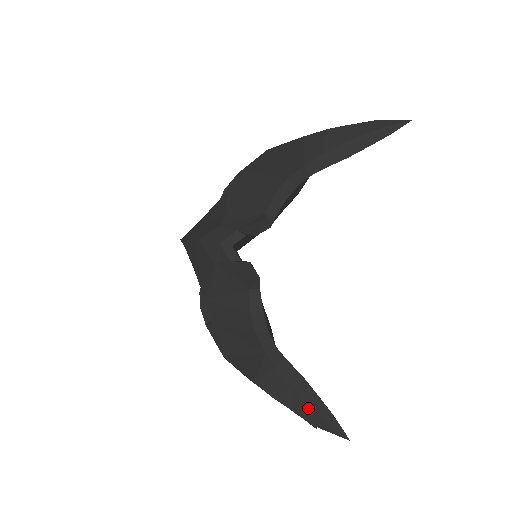
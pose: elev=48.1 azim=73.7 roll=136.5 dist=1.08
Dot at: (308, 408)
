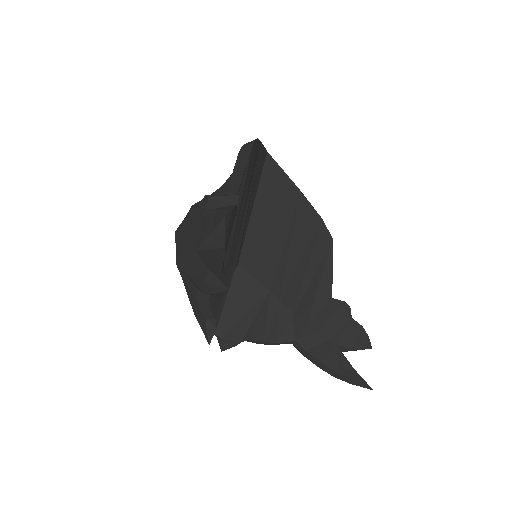
Dot at: (334, 376)
